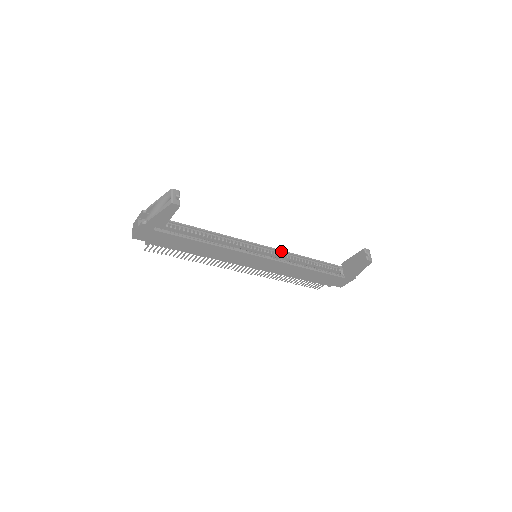
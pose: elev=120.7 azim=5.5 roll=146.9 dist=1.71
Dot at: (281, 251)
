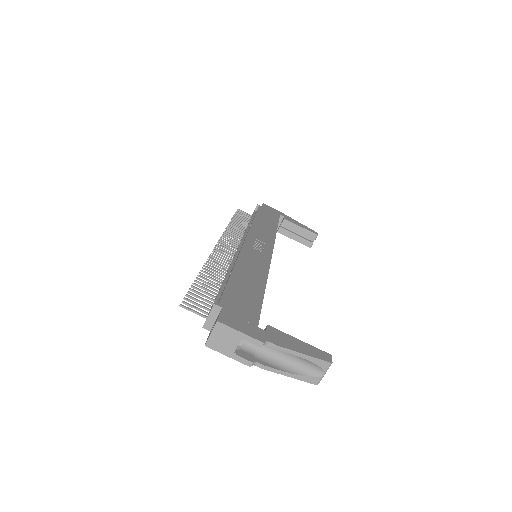
Dot at: (274, 243)
